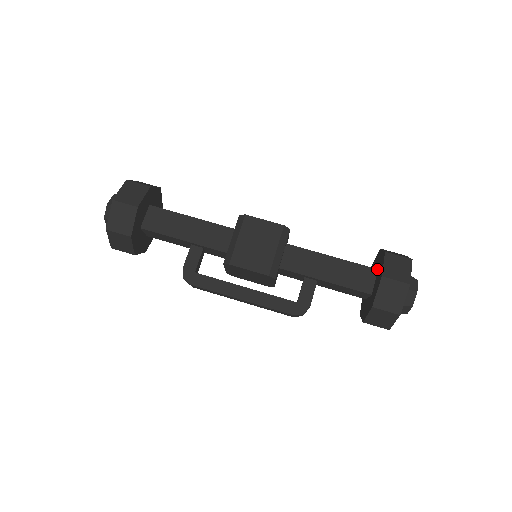
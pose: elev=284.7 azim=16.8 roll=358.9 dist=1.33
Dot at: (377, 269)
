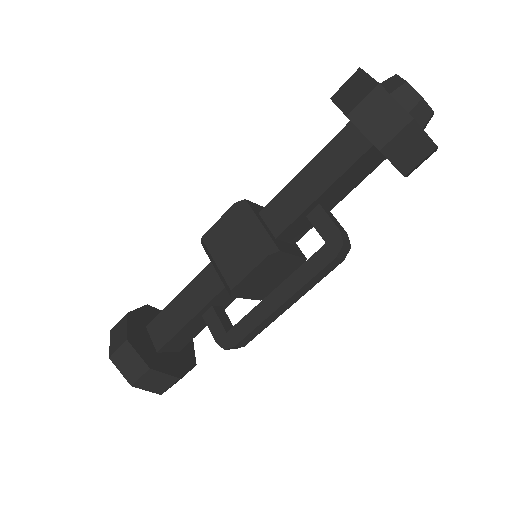
Dot at: (350, 121)
